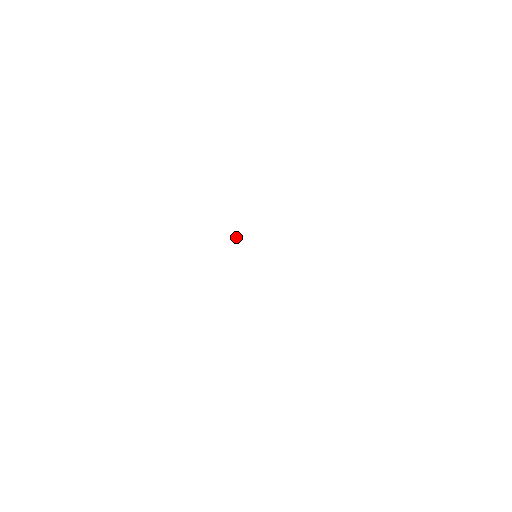
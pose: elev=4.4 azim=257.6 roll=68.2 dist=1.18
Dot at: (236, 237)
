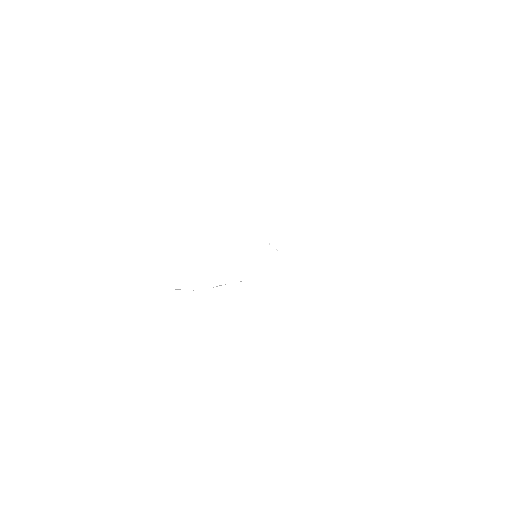
Dot at: occluded
